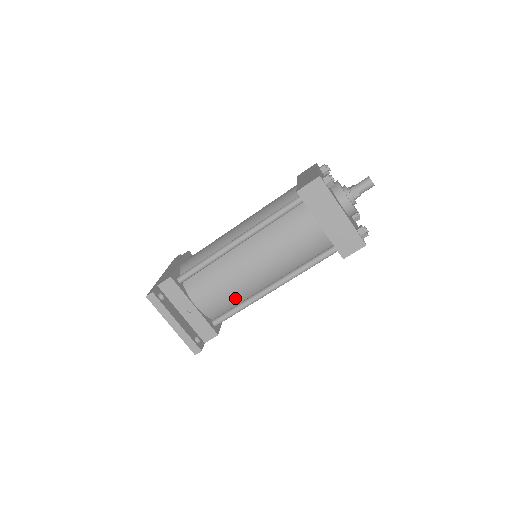
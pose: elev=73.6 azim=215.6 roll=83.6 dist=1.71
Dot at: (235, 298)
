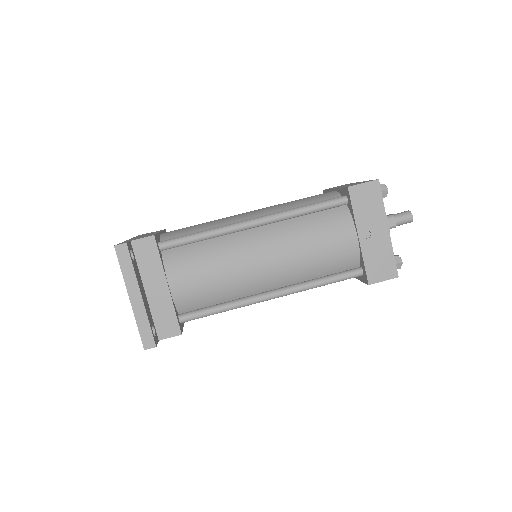
Dot at: (222, 293)
